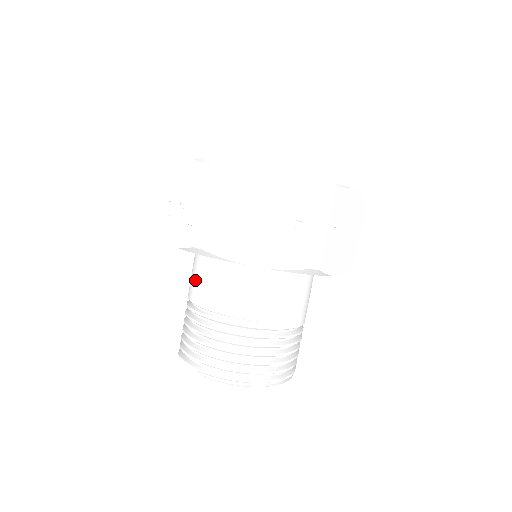
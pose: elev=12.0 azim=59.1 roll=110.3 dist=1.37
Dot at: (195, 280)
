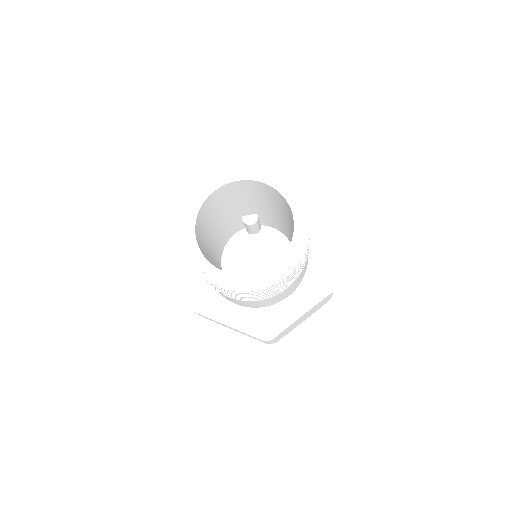
Dot at: occluded
